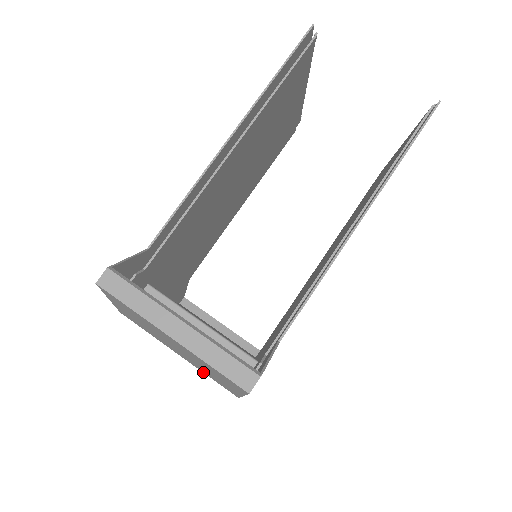
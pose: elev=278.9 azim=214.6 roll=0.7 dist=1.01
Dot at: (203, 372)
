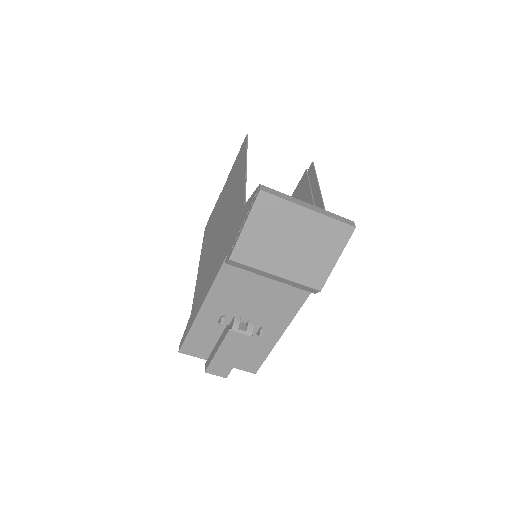
Dot at: (296, 281)
